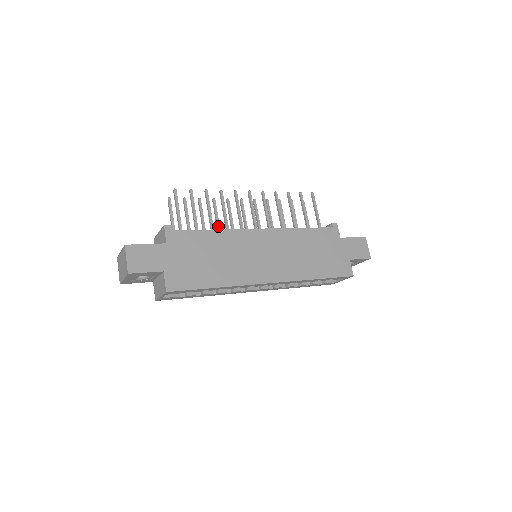
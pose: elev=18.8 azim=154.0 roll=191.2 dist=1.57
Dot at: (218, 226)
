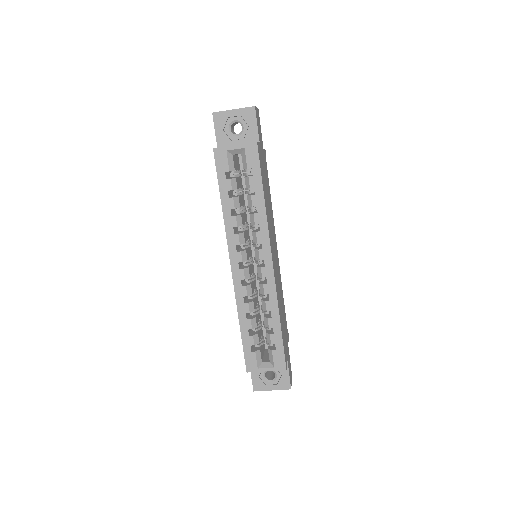
Dot at: occluded
